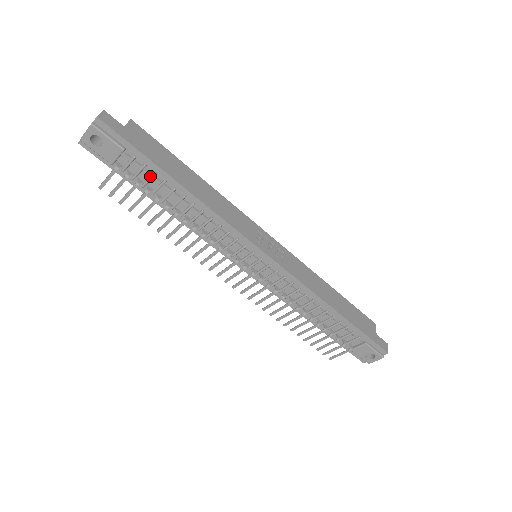
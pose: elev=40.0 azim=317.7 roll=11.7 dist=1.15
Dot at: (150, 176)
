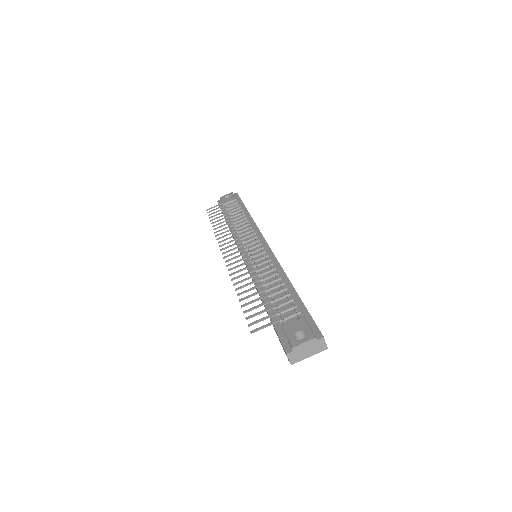
Dot at: (237, 208)
